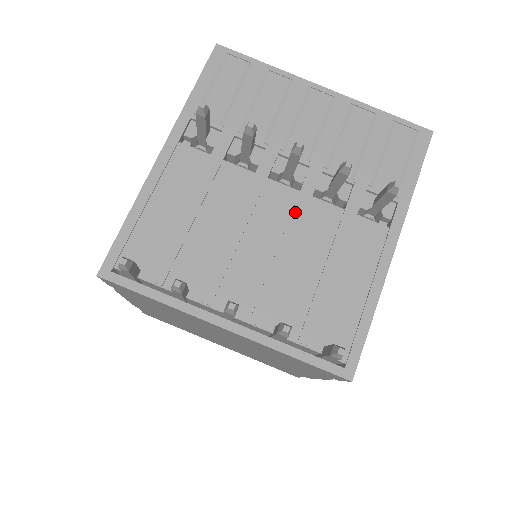
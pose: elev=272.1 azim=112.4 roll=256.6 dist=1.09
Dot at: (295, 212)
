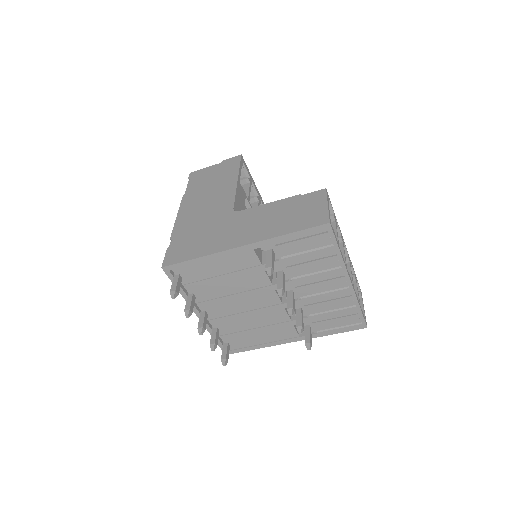
Dot at: (270, 308)
